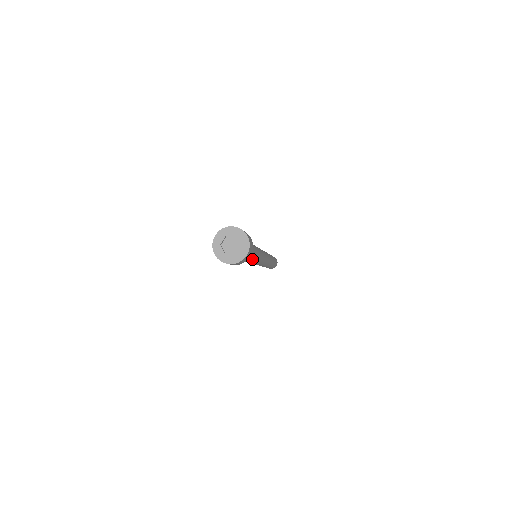
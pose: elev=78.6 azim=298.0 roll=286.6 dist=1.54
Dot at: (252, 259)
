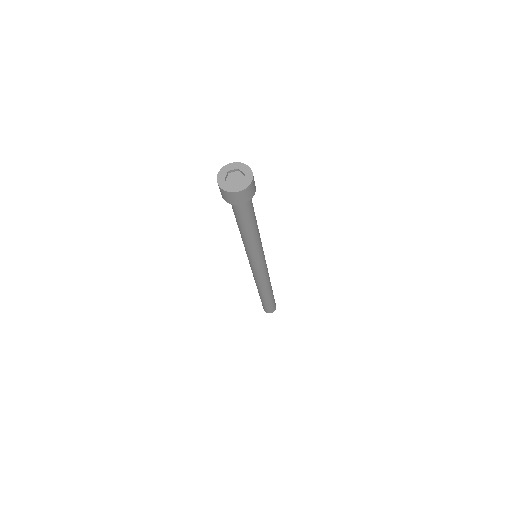
Dot at: (247, 233)
